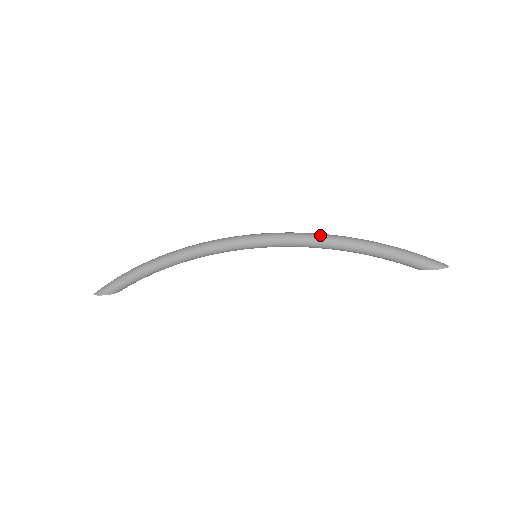
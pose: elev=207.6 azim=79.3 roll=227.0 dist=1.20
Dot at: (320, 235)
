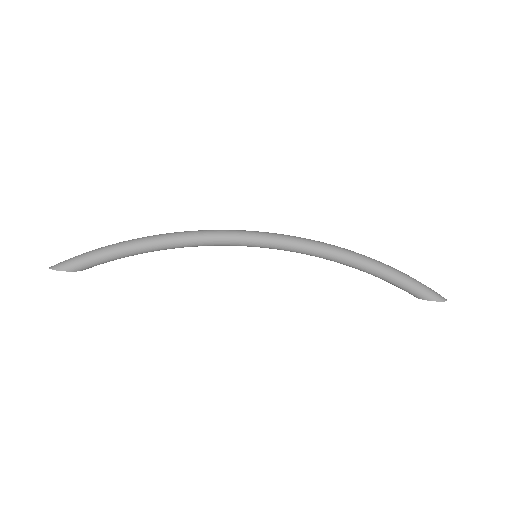
Dot at: (330, 245)
